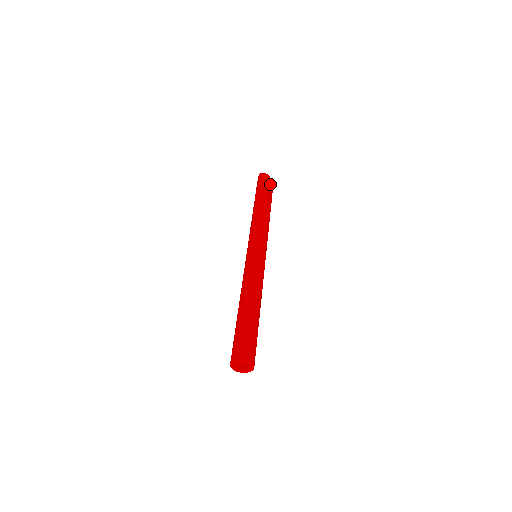
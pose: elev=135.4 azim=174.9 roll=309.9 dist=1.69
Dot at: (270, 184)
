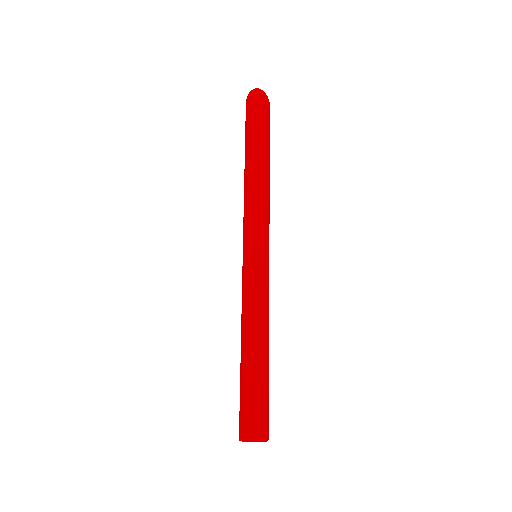
Dot at: occluded
